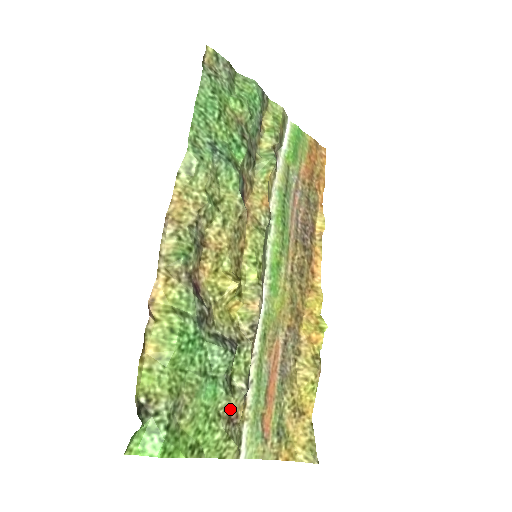
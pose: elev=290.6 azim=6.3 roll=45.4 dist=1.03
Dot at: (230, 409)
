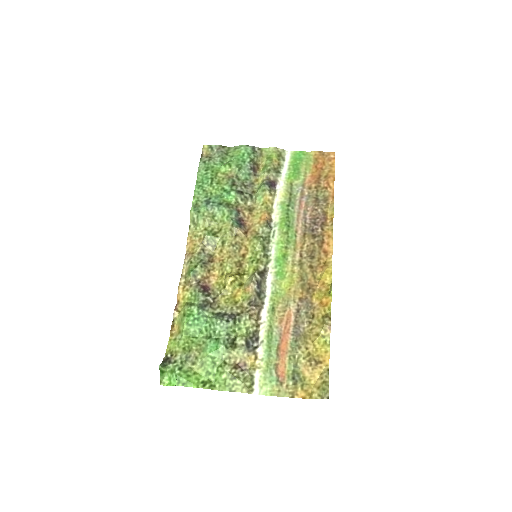
Dot at: (235, 359)
